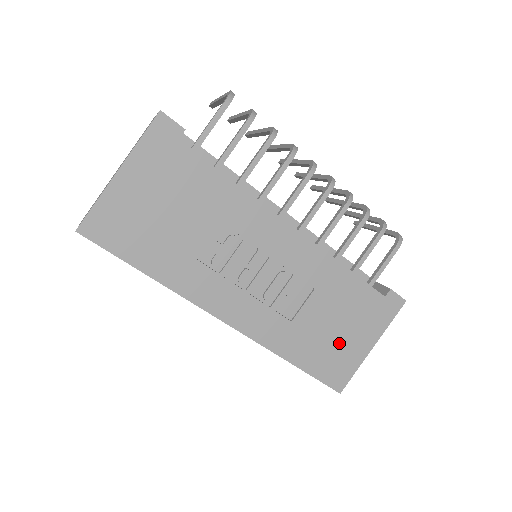
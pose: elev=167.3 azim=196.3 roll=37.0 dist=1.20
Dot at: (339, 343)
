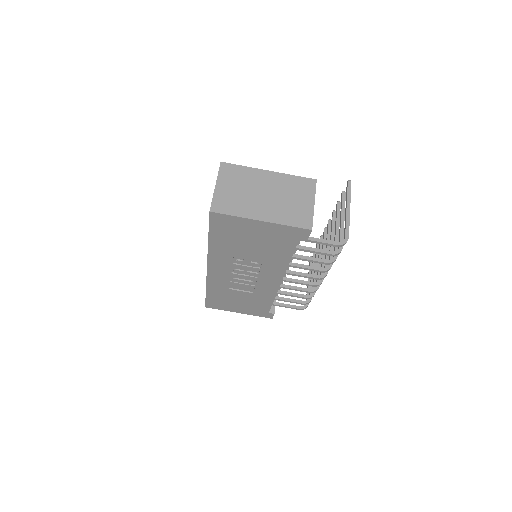
Dot at: (231, 304)
